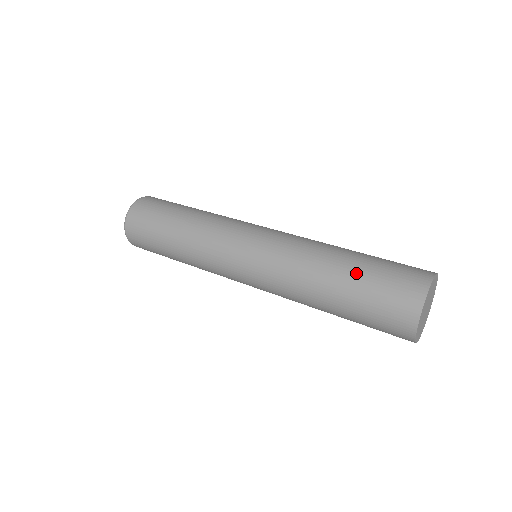
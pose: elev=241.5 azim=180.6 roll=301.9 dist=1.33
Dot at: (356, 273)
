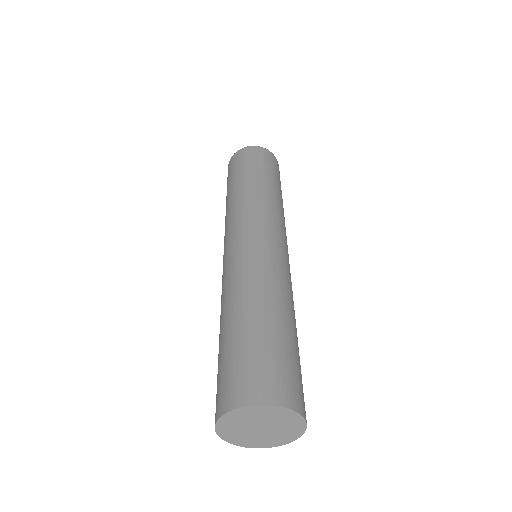
Dot at: (223, 342)
